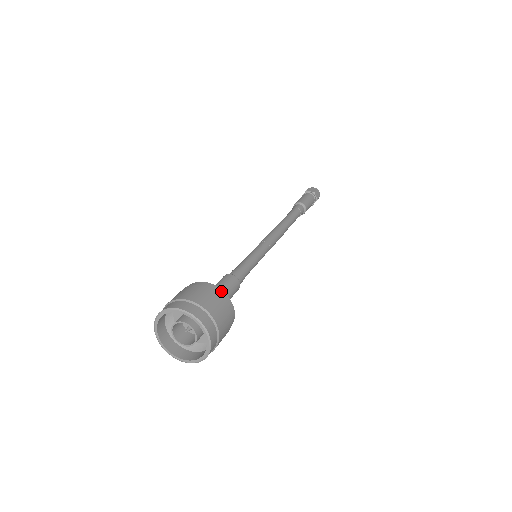
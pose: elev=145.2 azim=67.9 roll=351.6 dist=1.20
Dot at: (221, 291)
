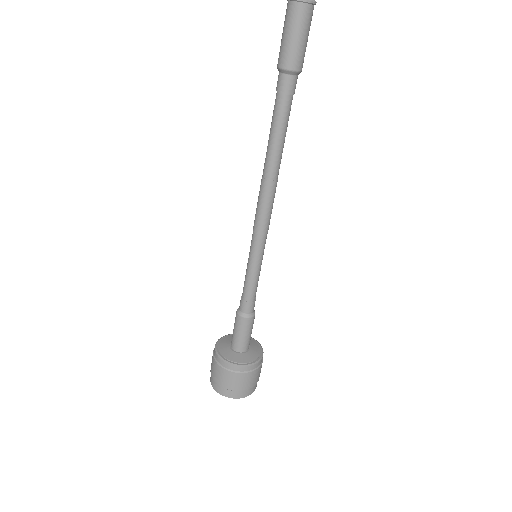
Dot at: (247, 368)
